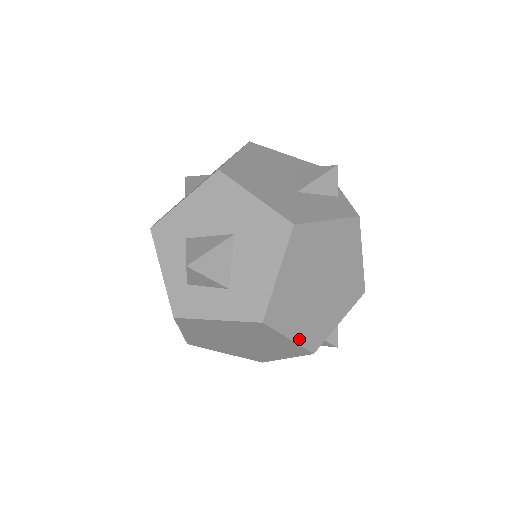
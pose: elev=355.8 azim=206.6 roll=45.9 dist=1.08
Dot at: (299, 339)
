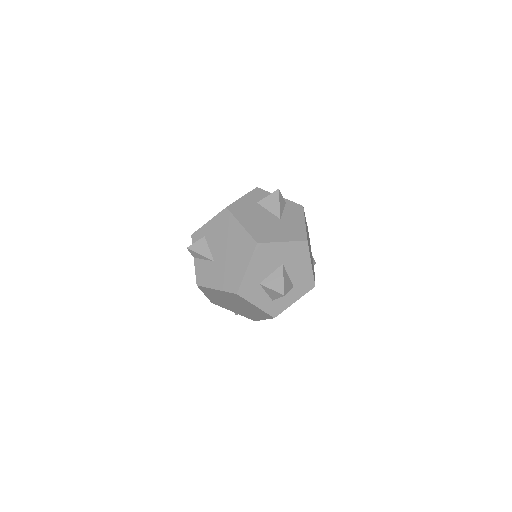
Dot at: occluded
